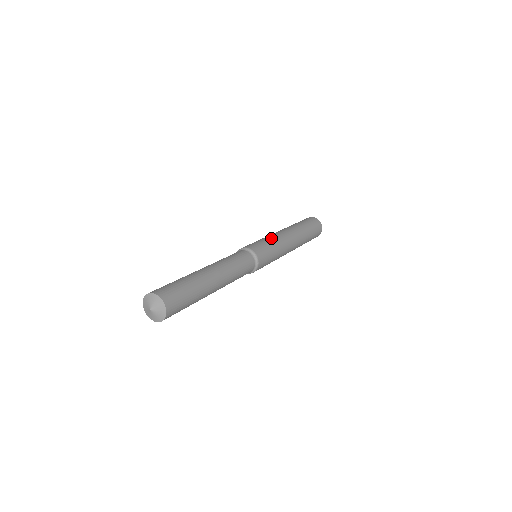
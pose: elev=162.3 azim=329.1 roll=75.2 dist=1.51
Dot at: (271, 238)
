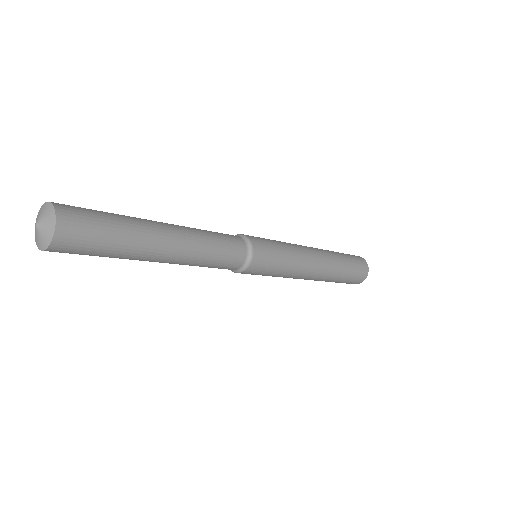
Dot at: occluded
